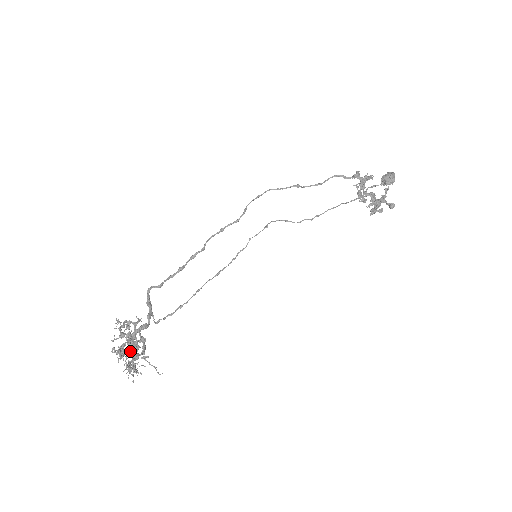
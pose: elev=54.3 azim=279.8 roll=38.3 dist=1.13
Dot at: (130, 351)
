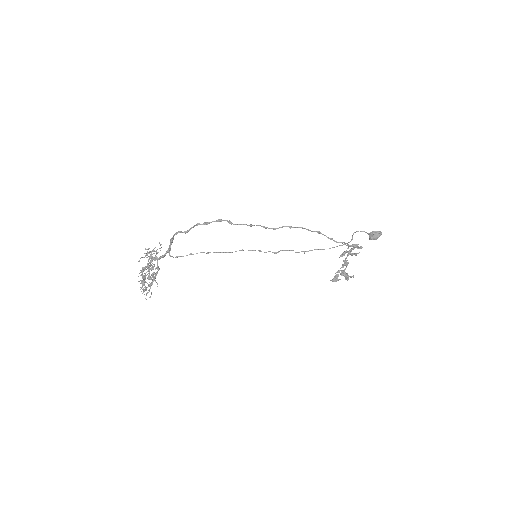
Dot at: occluded
